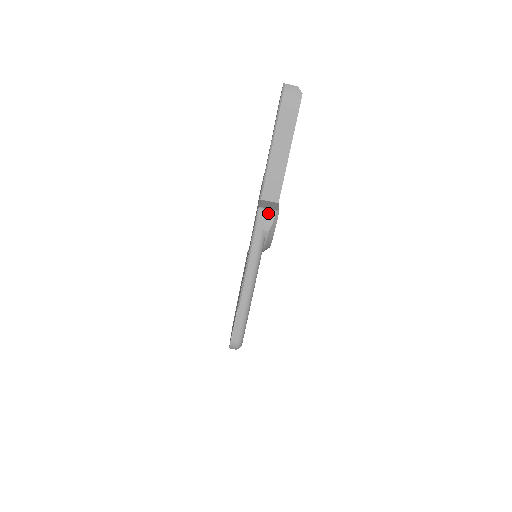
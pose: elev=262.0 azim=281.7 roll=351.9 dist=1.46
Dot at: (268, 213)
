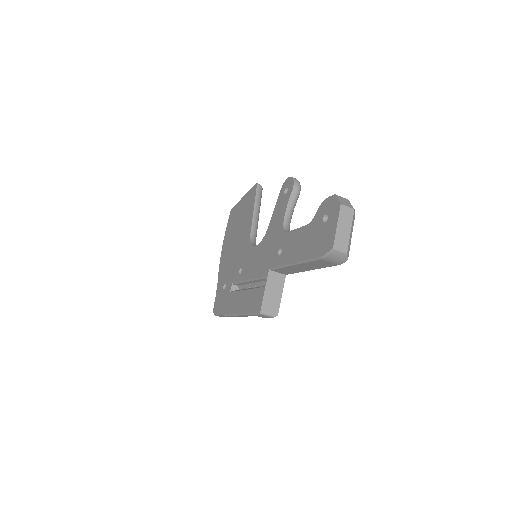
Dot at: (267, 316)
